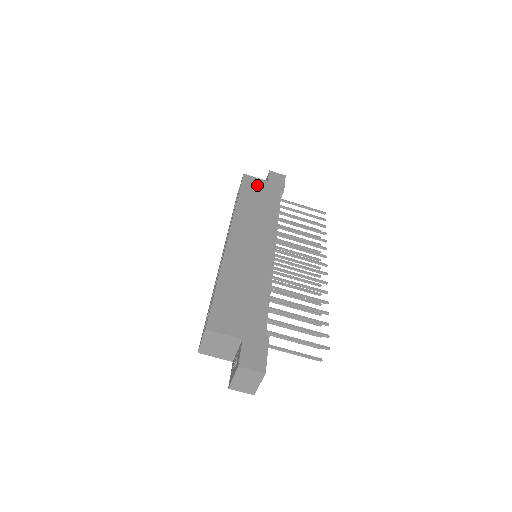
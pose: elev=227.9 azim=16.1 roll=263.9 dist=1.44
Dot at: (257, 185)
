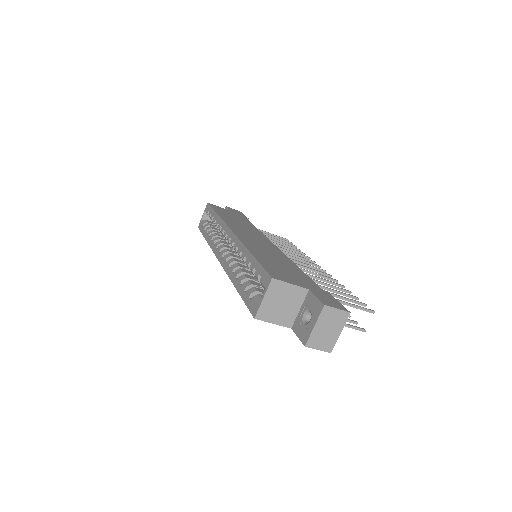
Dot at: (225, 211)
